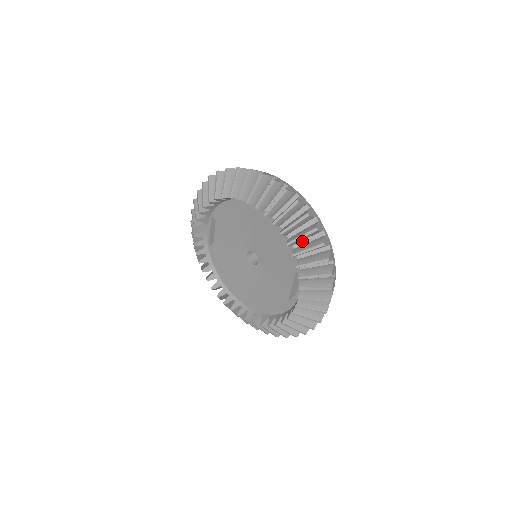
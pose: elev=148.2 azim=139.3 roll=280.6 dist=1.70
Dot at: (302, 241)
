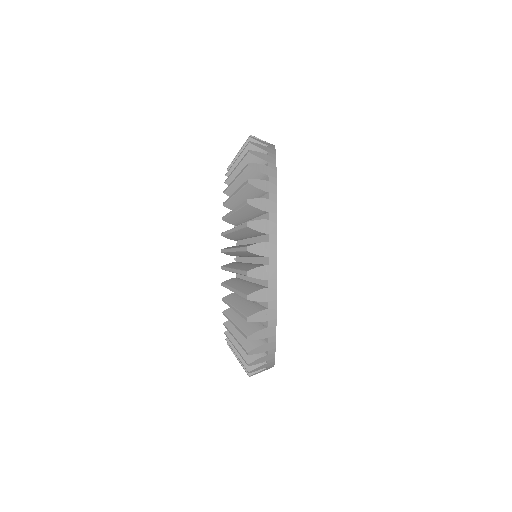
Dot at: occluded
